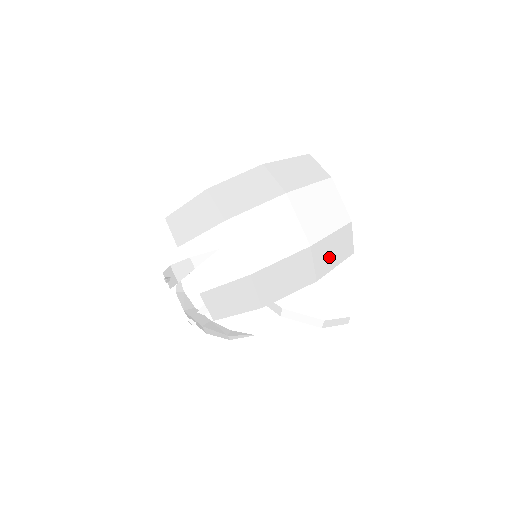
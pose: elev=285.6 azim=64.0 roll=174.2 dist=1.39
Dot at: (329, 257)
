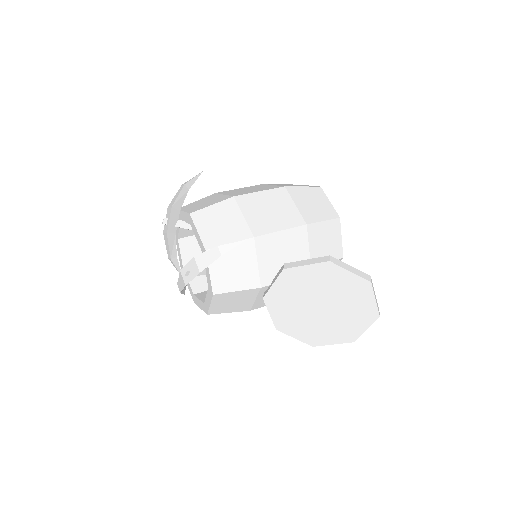
Dot at: (311, 207)
